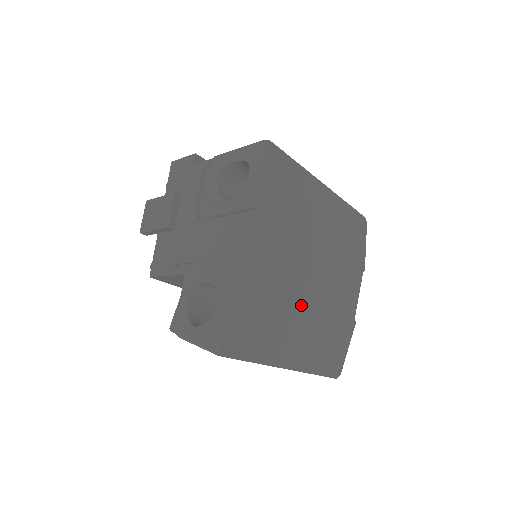
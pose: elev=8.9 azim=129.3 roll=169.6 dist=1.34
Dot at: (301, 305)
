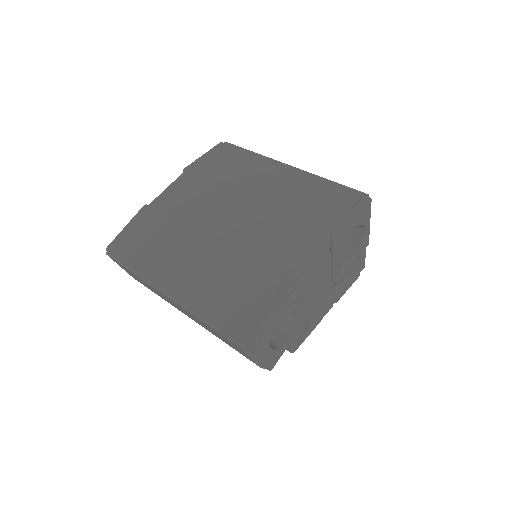
Dot at: (199, 239)
